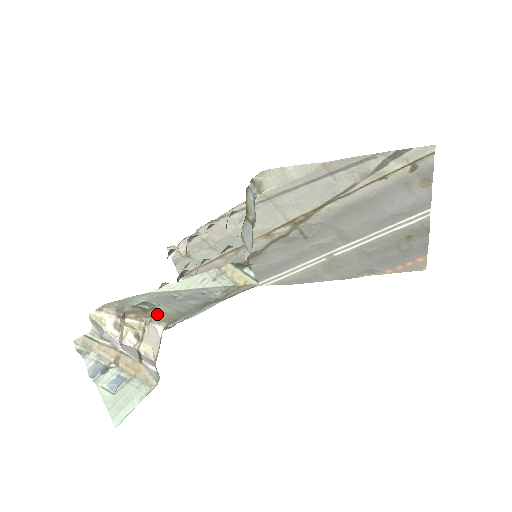
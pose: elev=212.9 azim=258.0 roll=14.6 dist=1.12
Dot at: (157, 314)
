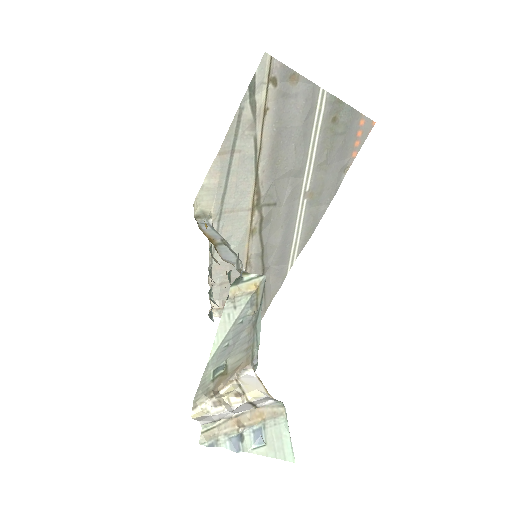
Dot at: (235, 367)
